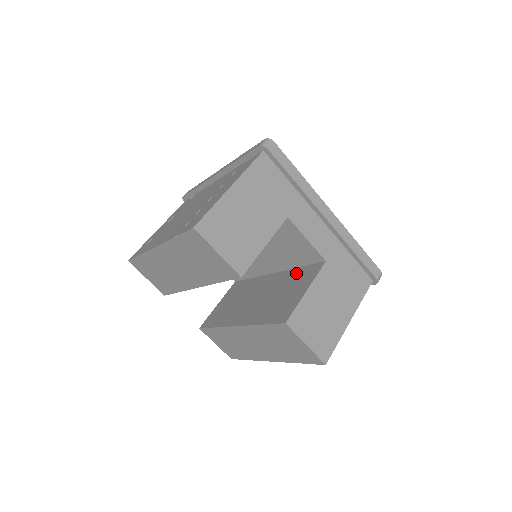
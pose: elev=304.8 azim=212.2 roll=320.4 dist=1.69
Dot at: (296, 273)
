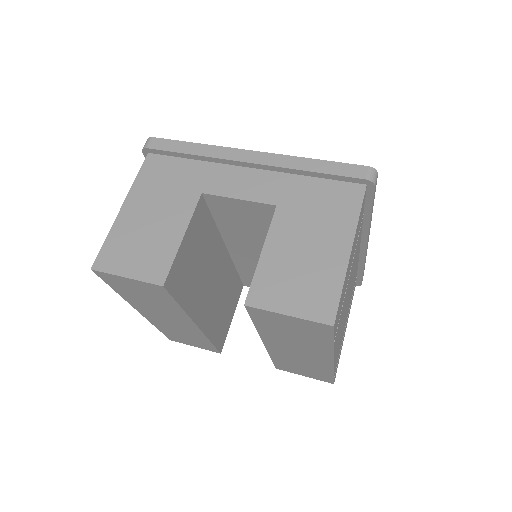
Dot at: occluded
